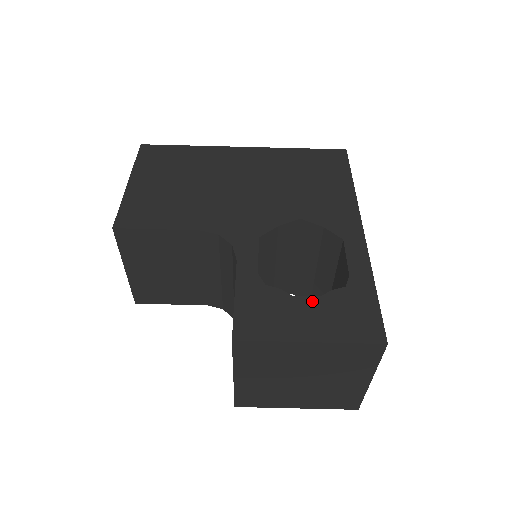
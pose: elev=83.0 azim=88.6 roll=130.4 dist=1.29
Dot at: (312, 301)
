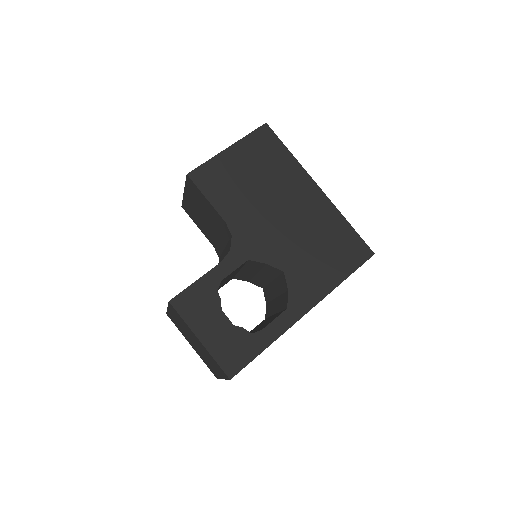
Dot at: (227, 323)
